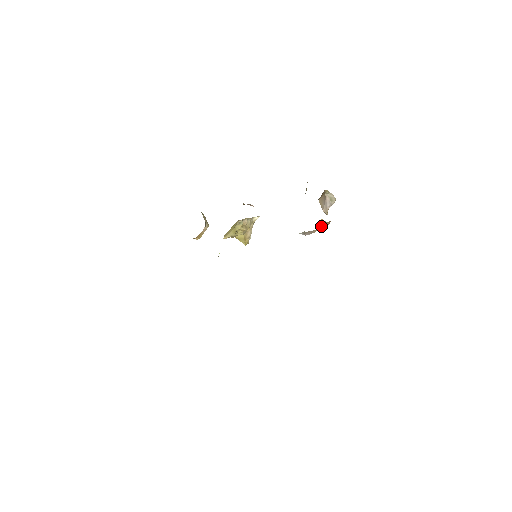
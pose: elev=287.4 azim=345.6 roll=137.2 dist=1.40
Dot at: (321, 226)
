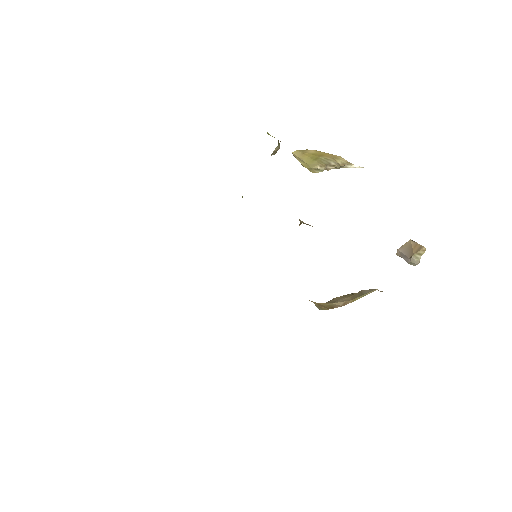
Dot at: occluded
